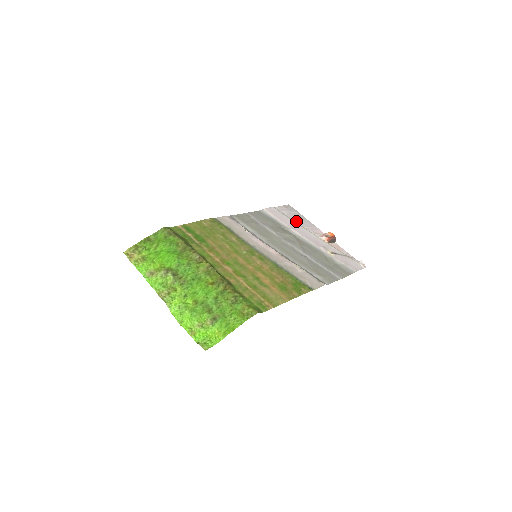
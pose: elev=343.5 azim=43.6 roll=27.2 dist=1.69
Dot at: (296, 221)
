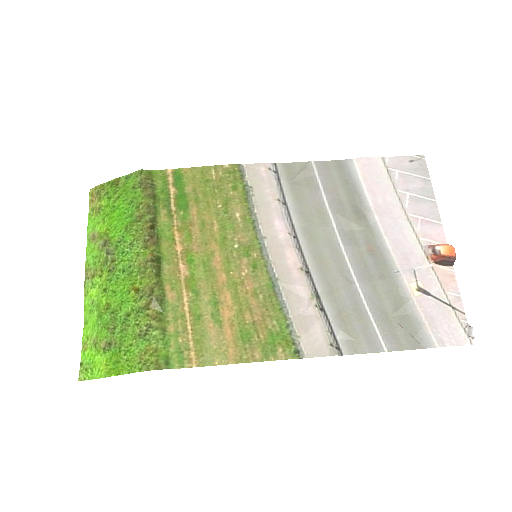
Dot at: (404, 197)
